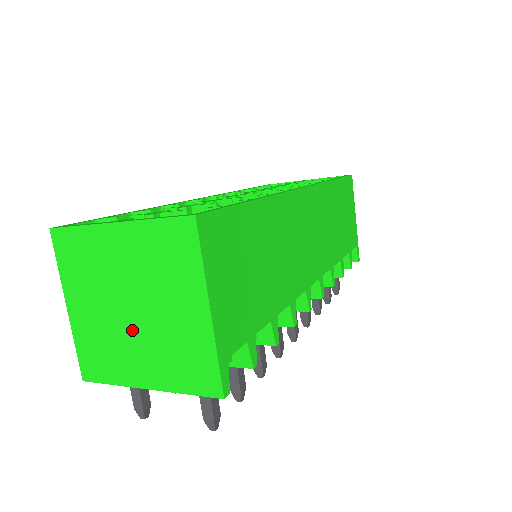
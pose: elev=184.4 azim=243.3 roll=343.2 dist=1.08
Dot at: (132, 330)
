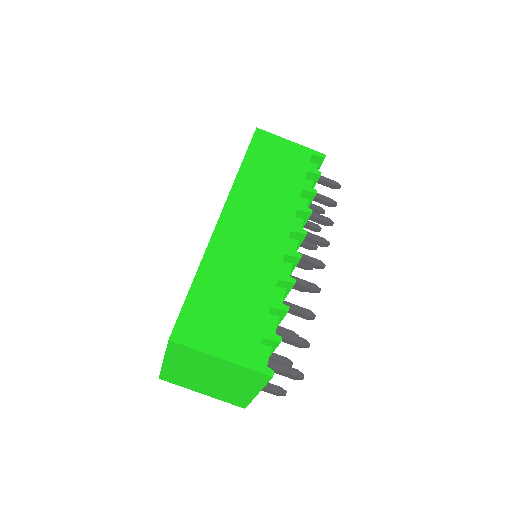
Dot at: (222, 383)
